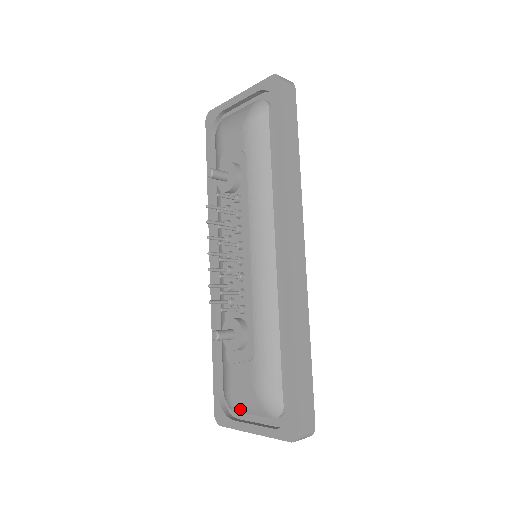
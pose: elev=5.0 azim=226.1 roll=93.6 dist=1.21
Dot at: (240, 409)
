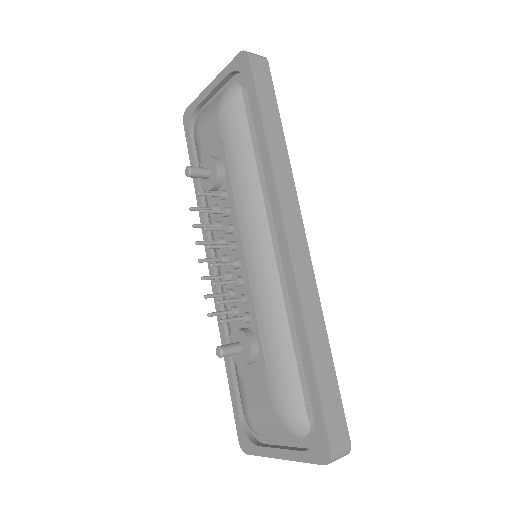
Dot at: (263, 432)
